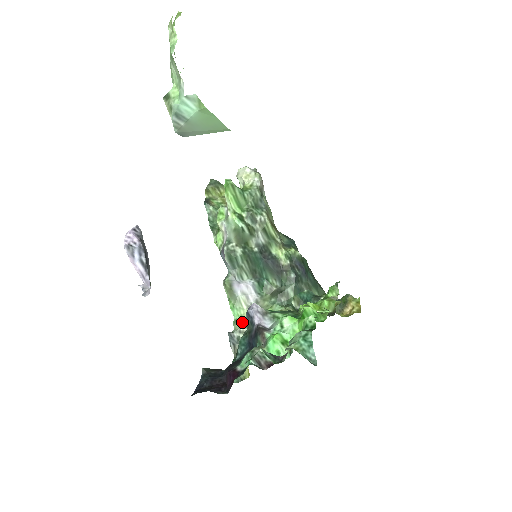
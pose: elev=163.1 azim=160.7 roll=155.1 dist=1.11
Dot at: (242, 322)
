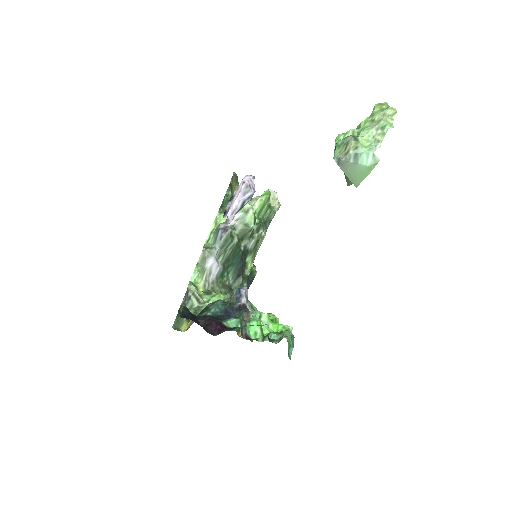
Dot at: (197, 288)
